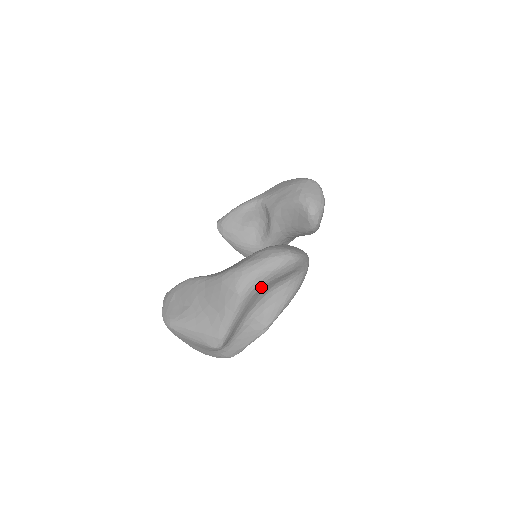
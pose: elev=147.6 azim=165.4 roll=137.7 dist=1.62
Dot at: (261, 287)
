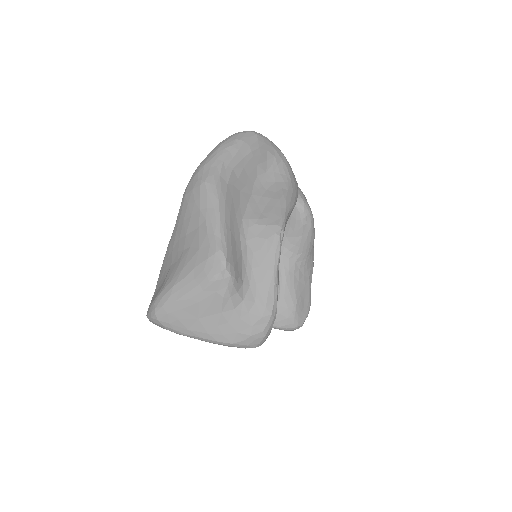
Dot at: (232, 171)
